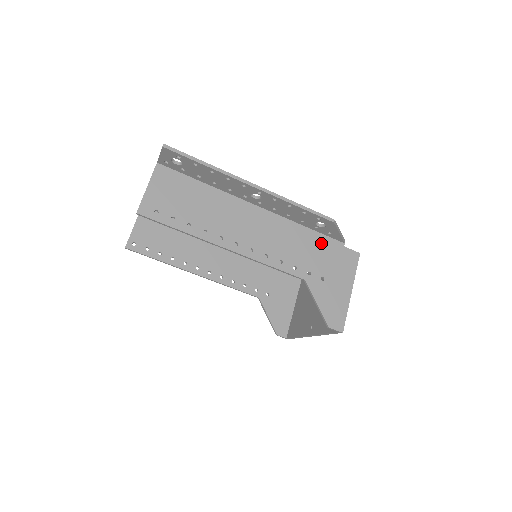
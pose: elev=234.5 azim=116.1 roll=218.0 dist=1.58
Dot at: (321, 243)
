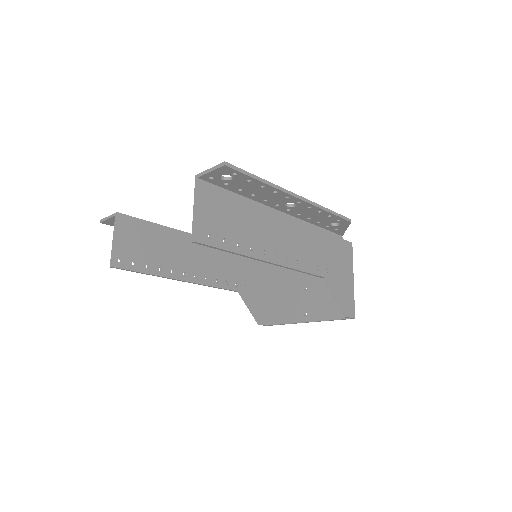
Dot at: (329, 239)
